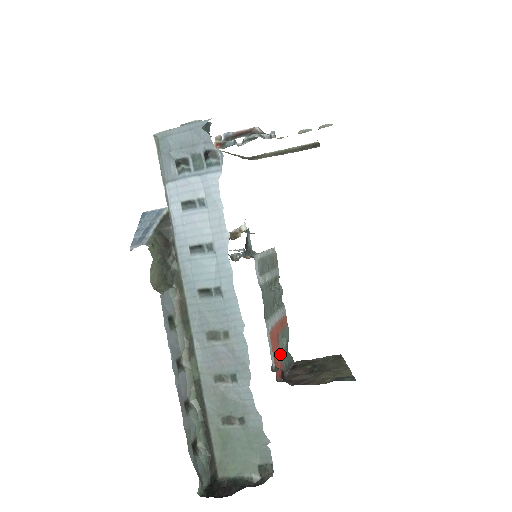
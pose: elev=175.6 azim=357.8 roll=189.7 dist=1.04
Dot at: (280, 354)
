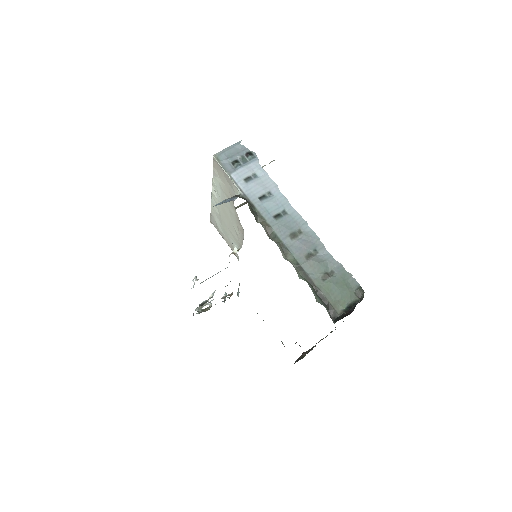
Dot at: occluded
